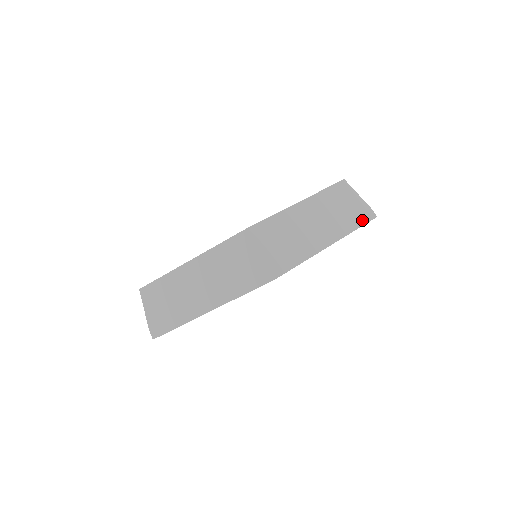
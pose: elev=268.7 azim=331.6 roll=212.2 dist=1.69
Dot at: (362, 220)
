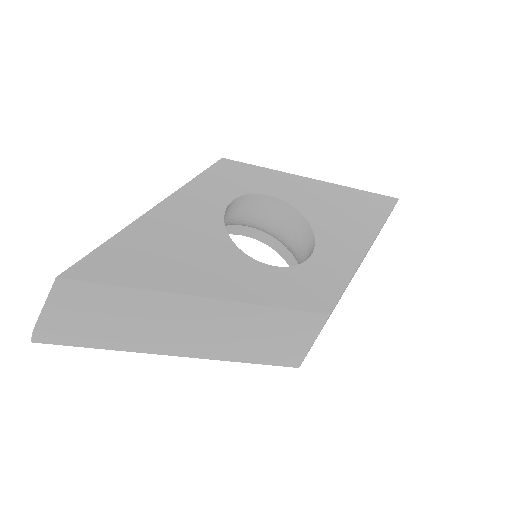
Dot at: occluded
